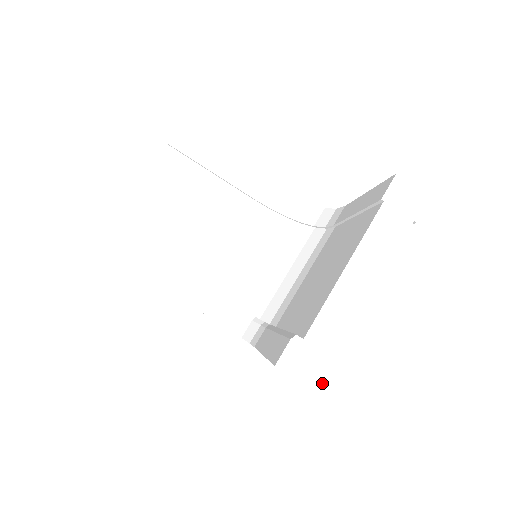
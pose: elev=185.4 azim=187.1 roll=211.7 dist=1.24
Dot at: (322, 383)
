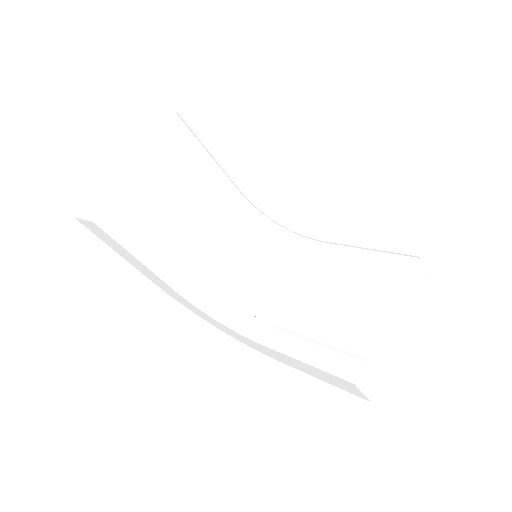
Dot at: (372, 392)
